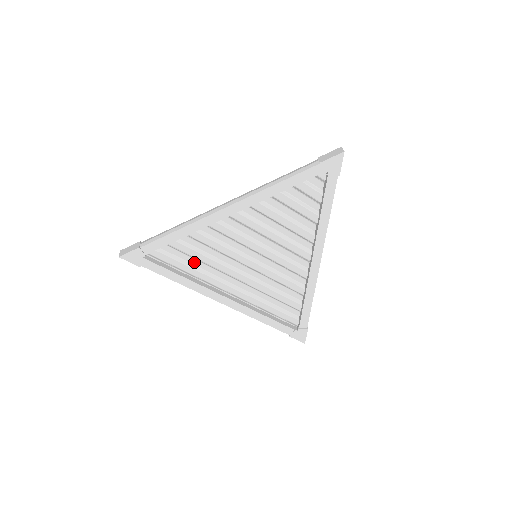
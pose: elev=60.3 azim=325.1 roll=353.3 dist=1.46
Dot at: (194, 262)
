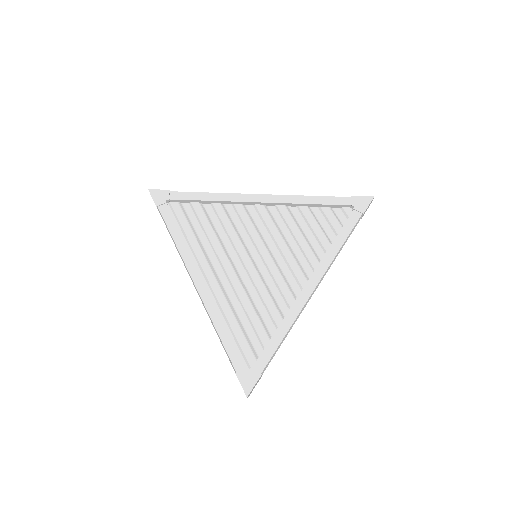
Dot at: (200, 233)
